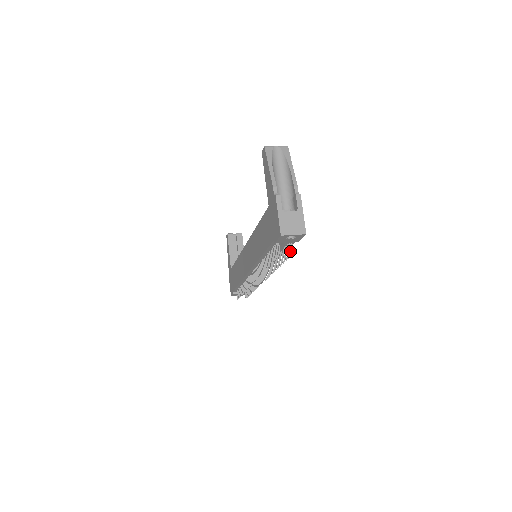
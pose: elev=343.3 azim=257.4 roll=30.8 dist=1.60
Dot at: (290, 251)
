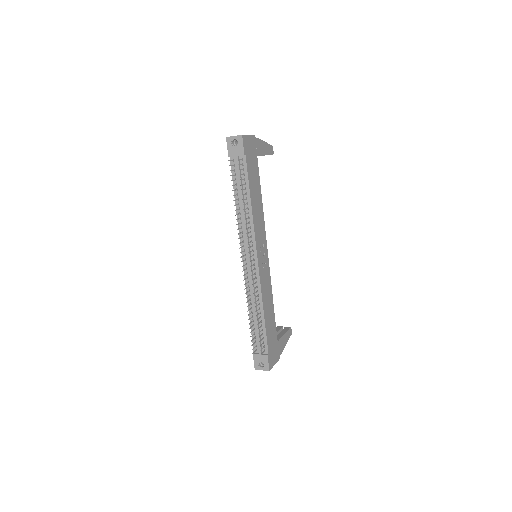
Dot at: (239, 164)
